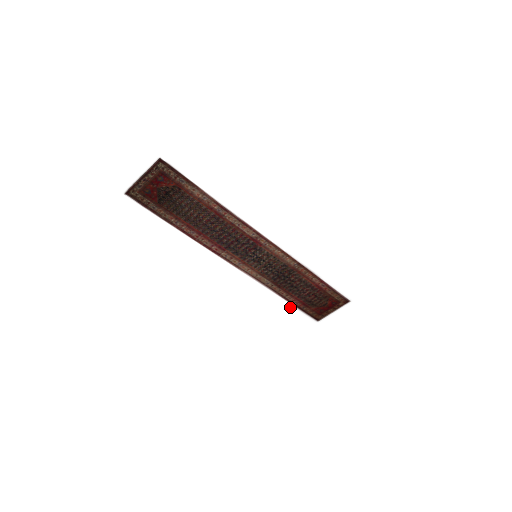
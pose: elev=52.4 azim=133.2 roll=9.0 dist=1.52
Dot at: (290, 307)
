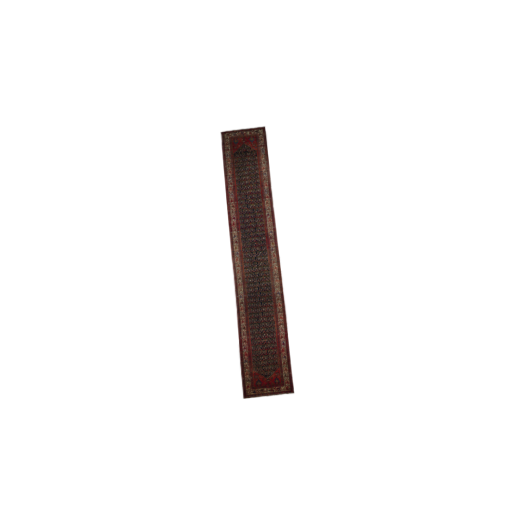
Dot at: (235, 349)
